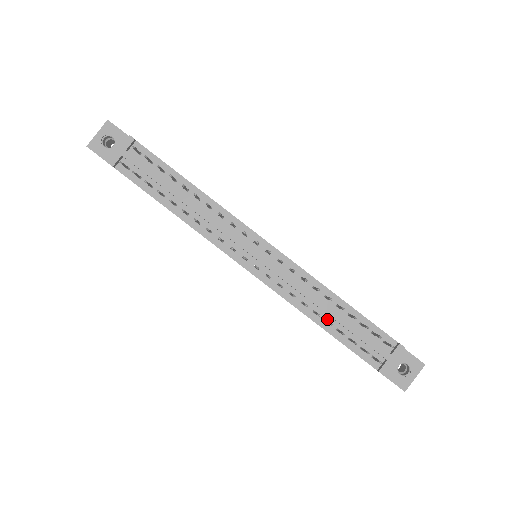
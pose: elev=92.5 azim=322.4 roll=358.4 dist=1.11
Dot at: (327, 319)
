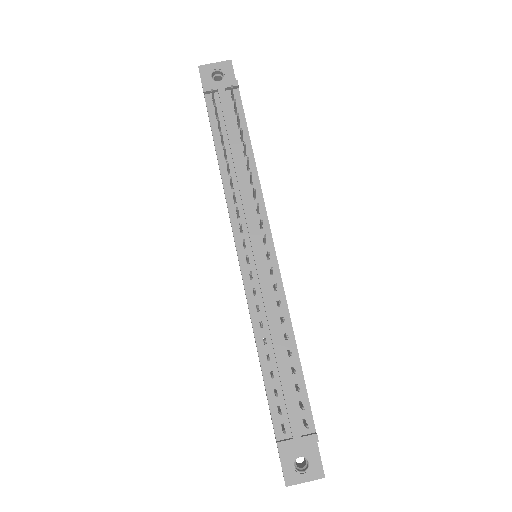
Dot at: (270, 355)
